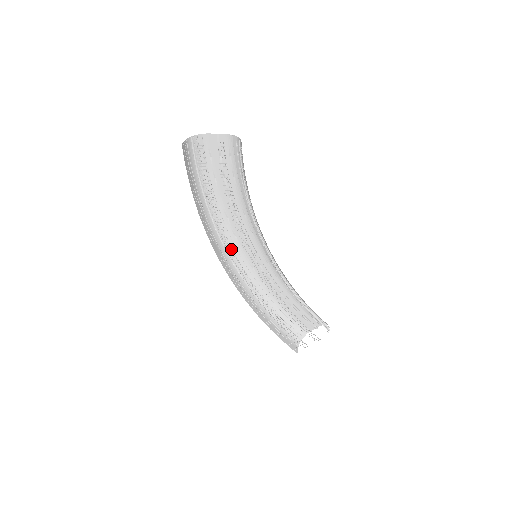
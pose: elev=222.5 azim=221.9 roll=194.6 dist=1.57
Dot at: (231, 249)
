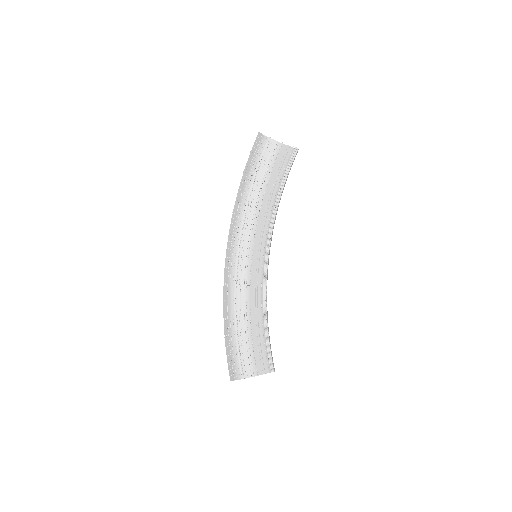
Dot at: (243, 247)
